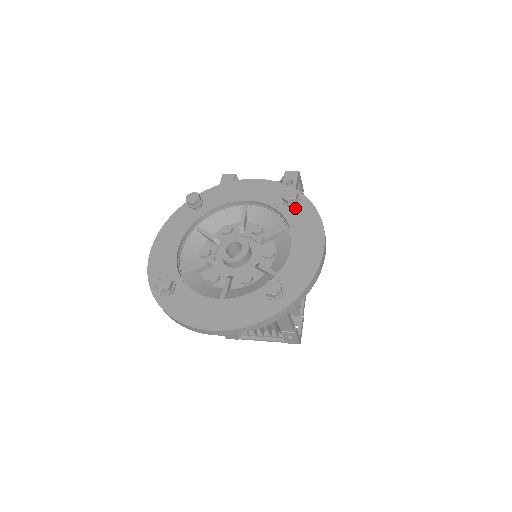
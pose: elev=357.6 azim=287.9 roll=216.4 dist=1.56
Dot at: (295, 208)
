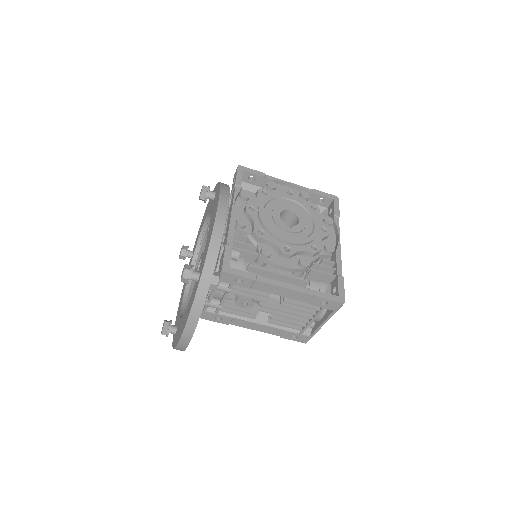
Dot at: (214, 198)
